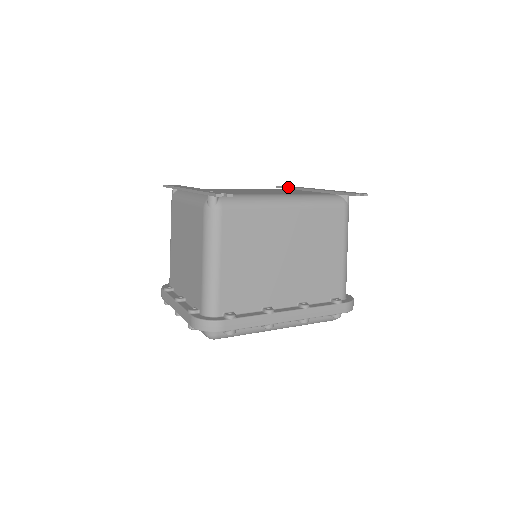
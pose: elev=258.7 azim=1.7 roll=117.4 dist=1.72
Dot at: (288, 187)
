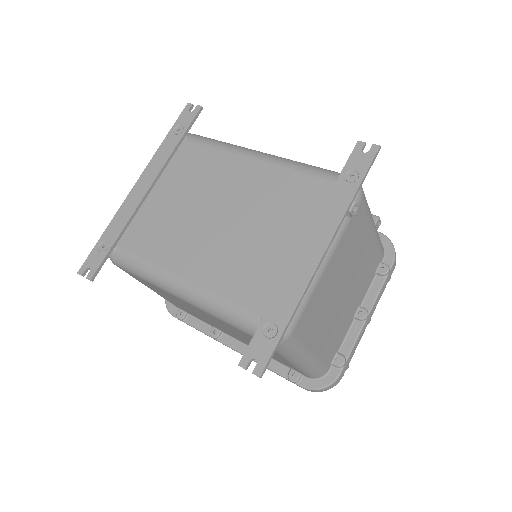
Dot at: (336, 180)
